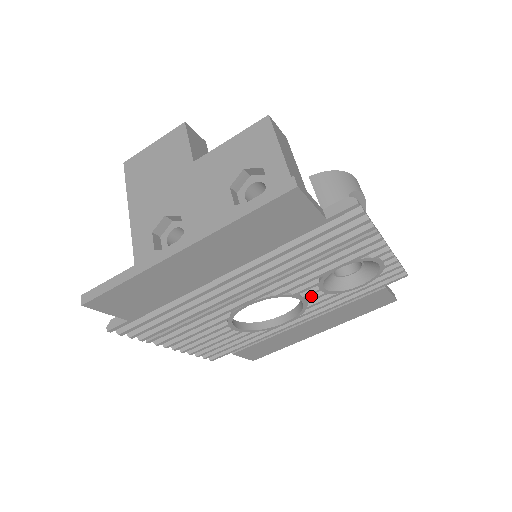
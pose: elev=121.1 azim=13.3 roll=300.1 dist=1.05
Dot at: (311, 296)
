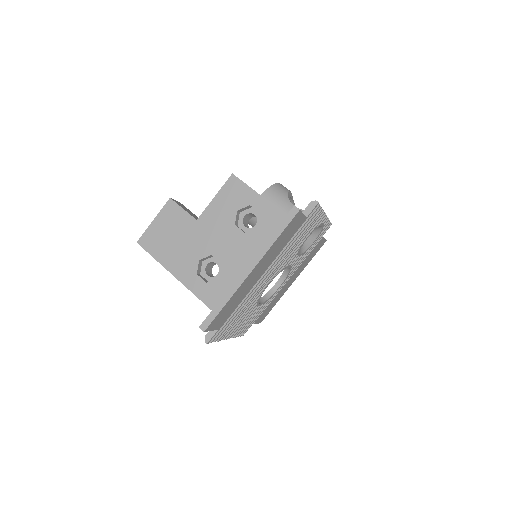
Dot at: (293, 262)
